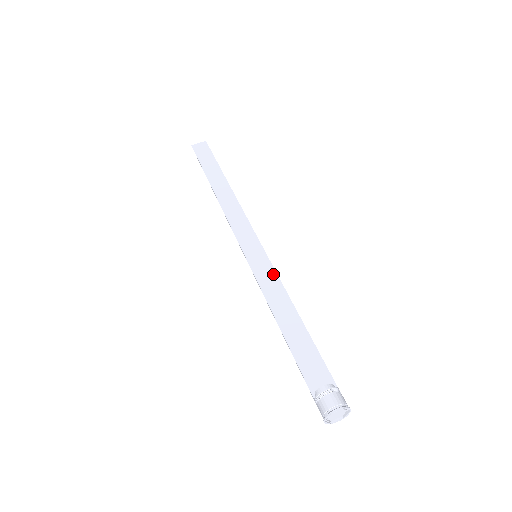
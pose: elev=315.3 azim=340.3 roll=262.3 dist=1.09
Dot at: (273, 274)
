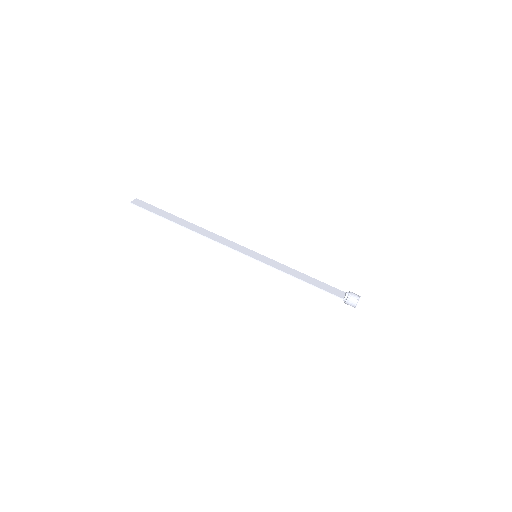
Dot at: (274, 261)
